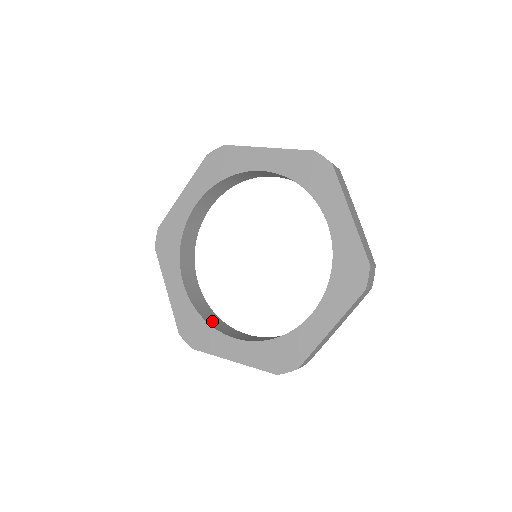
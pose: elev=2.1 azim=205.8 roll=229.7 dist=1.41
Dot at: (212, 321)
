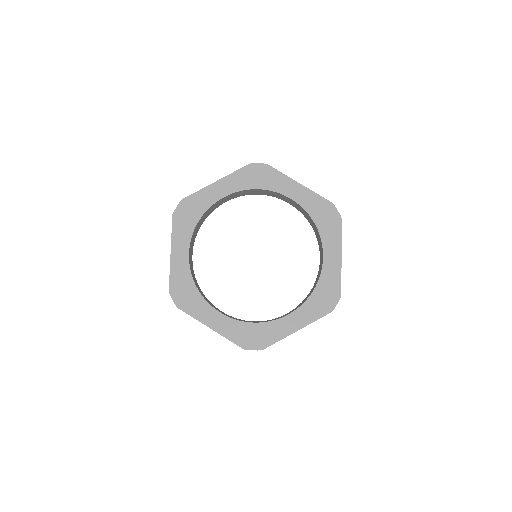
Dot at: (200, 291)
